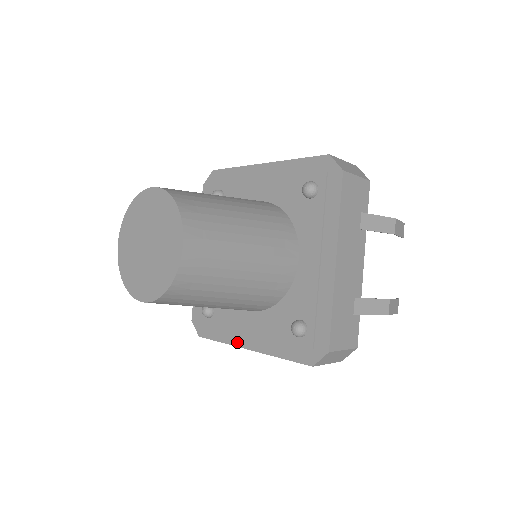
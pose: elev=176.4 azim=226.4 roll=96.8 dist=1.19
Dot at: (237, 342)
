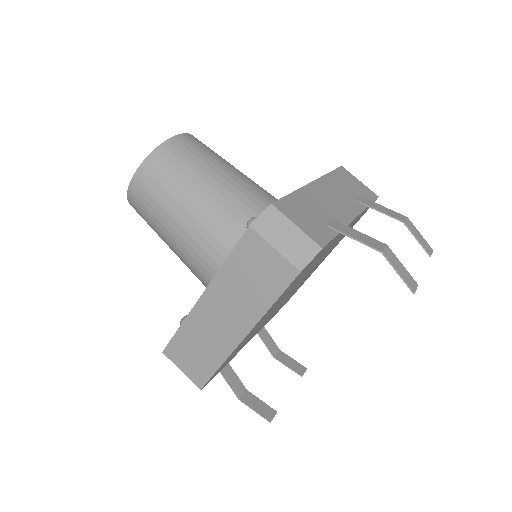
Dot at: (194, 307)
